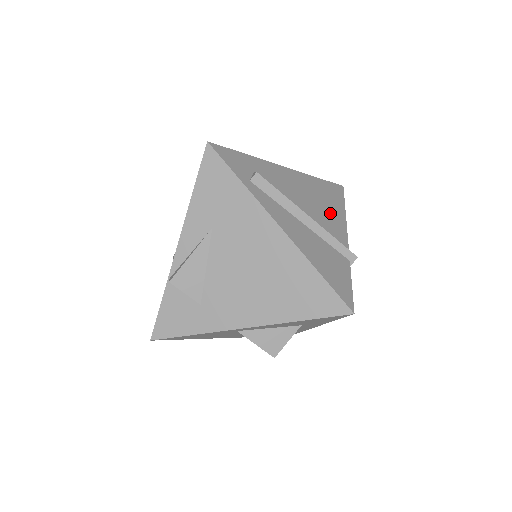
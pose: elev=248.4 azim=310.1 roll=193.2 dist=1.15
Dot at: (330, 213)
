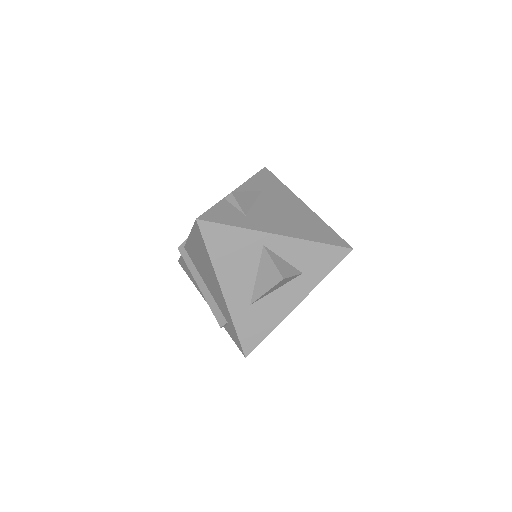
Dot at: occluded
